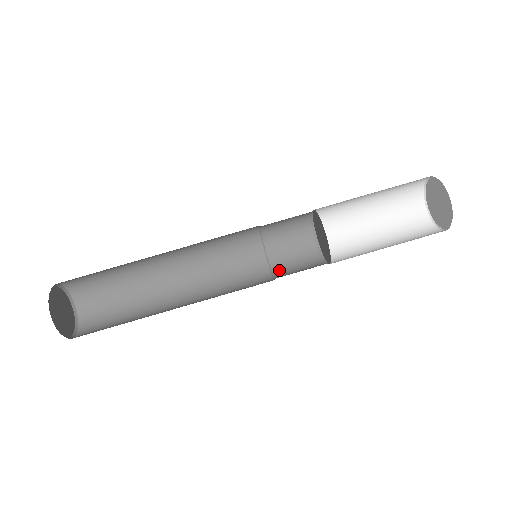
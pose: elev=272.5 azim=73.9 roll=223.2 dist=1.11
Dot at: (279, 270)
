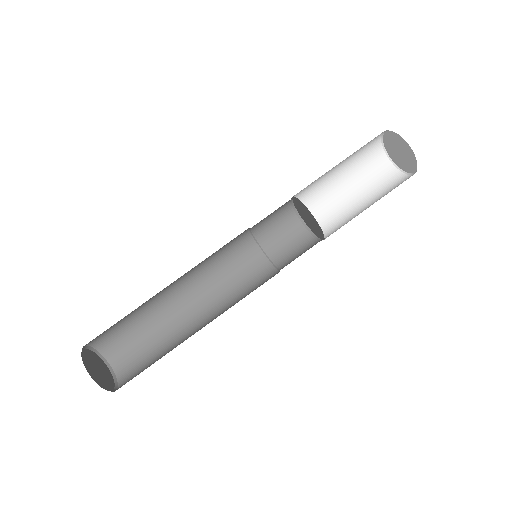
Dot at: (284, 265)
